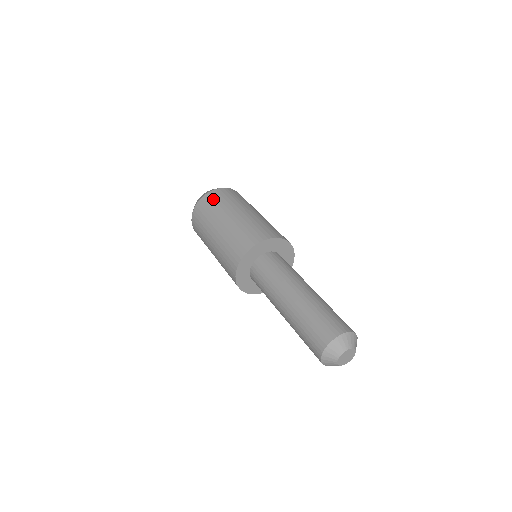
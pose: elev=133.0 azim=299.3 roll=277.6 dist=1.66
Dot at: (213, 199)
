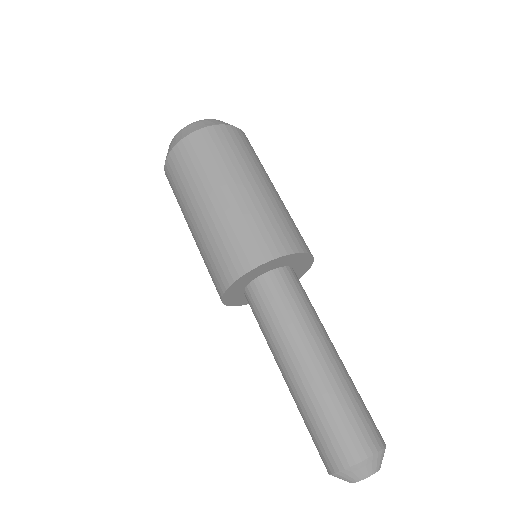
Dot at: (221, 141)
